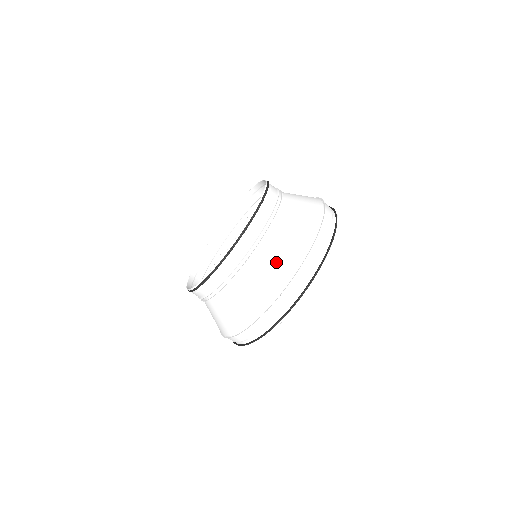
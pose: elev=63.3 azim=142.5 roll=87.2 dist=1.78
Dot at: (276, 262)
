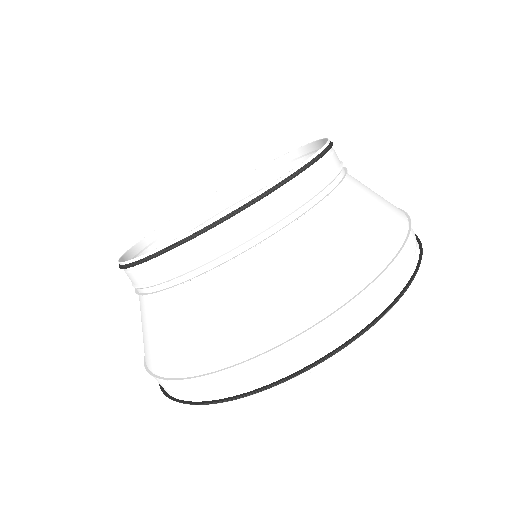
Dot at: (337, 251)
